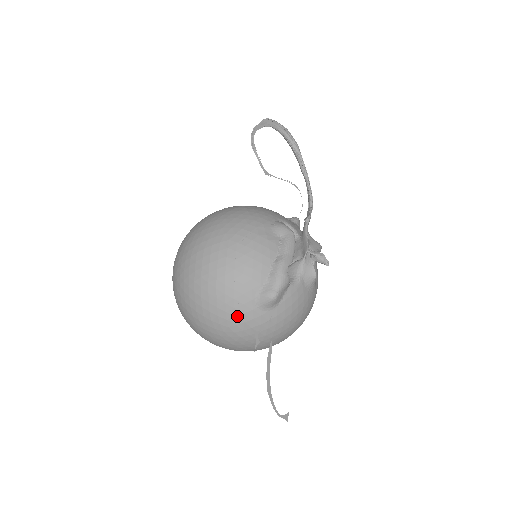
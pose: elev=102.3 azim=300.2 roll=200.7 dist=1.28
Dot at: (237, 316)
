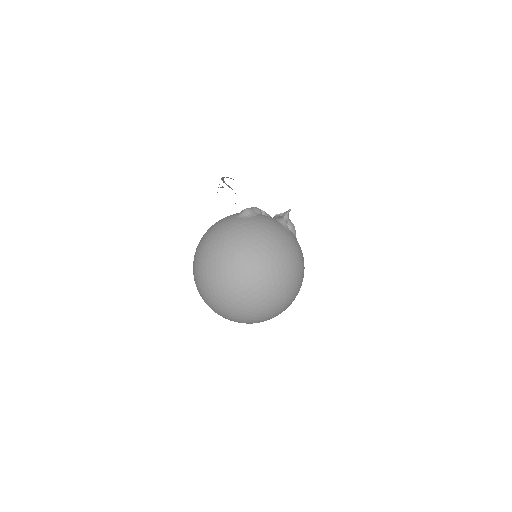
Dot at: (223, 224)
